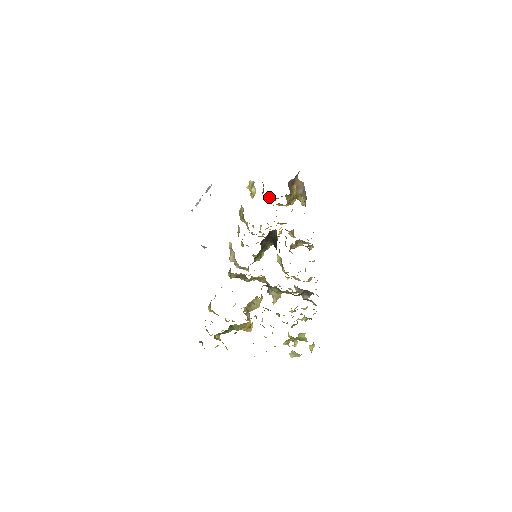
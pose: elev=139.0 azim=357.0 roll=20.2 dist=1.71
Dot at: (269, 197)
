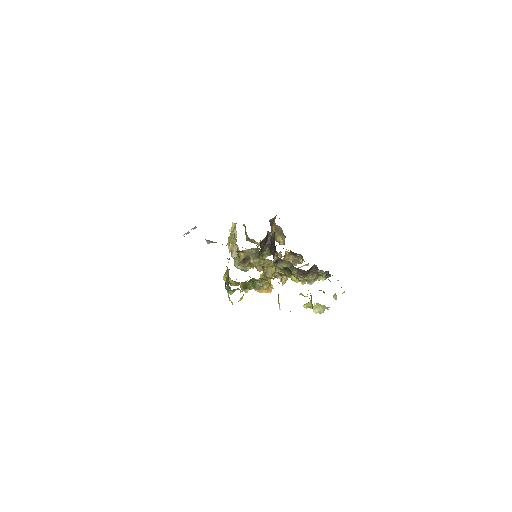
Dot at: (250, 239)
